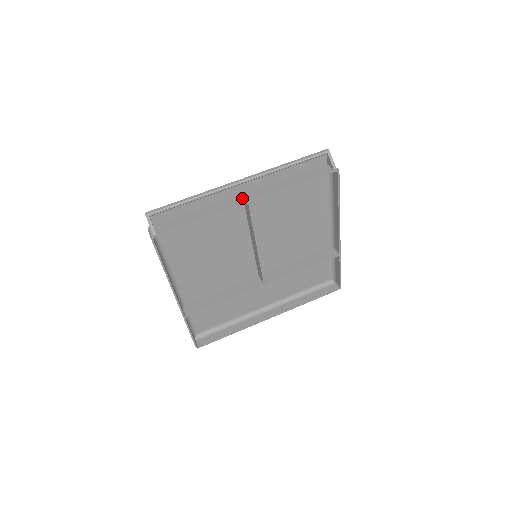
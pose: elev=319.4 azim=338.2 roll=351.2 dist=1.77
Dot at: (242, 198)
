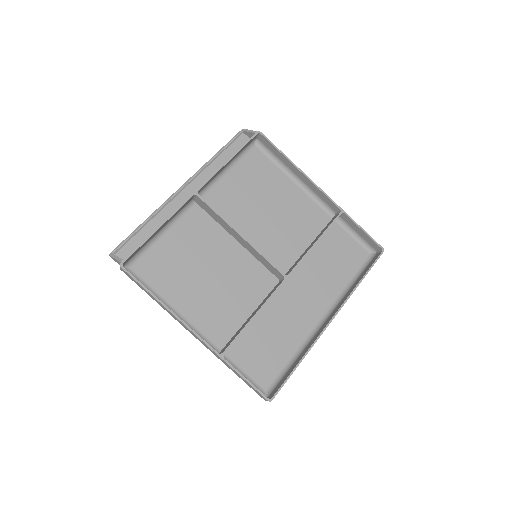
Dot at: occluded
